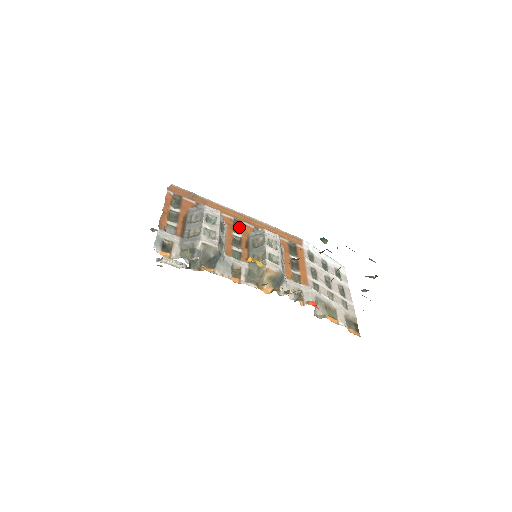
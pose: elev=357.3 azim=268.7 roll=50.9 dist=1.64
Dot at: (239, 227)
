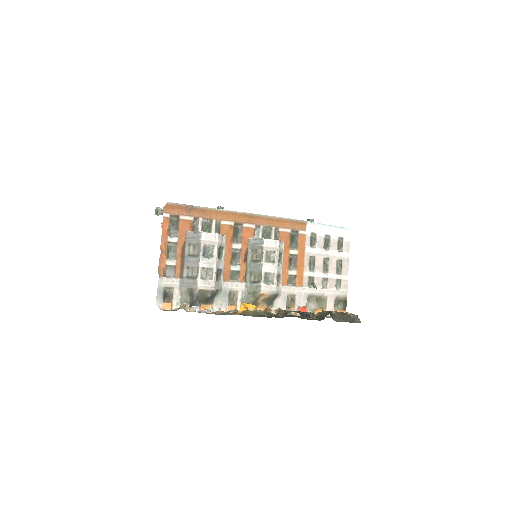
Dot at: (239, 233)
